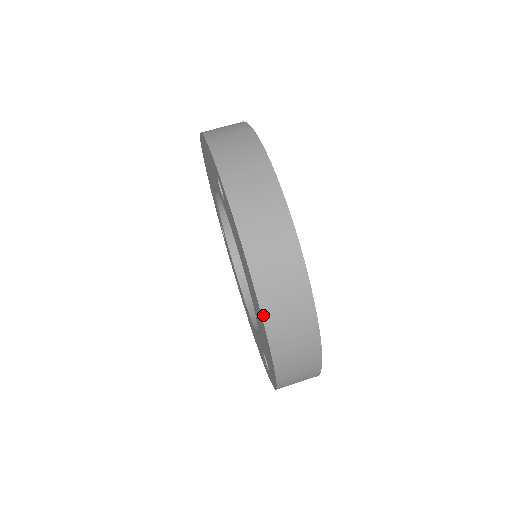
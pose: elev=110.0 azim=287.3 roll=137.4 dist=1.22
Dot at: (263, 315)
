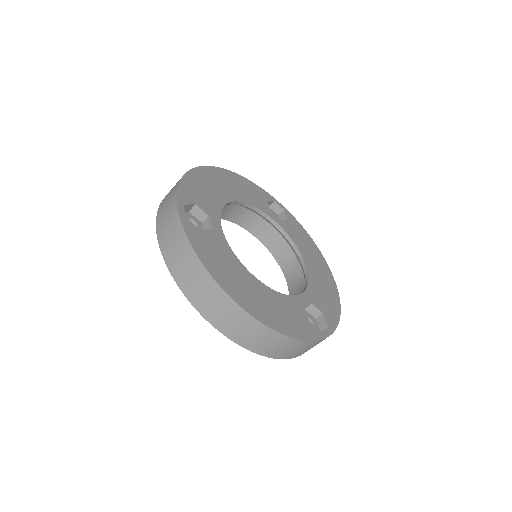
Dot at: (215, 327)
